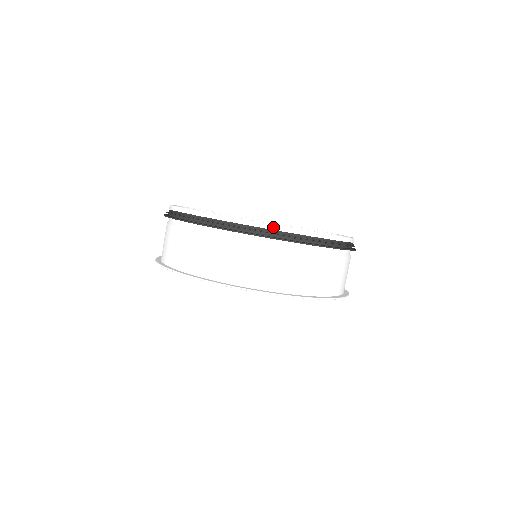
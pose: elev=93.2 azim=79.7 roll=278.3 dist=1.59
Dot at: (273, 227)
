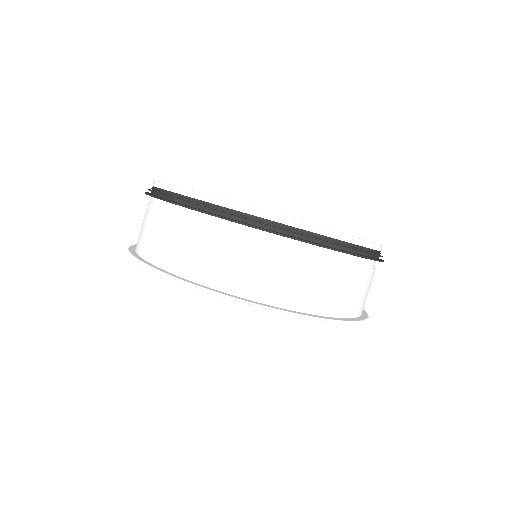
Dot at: (316, 230)
